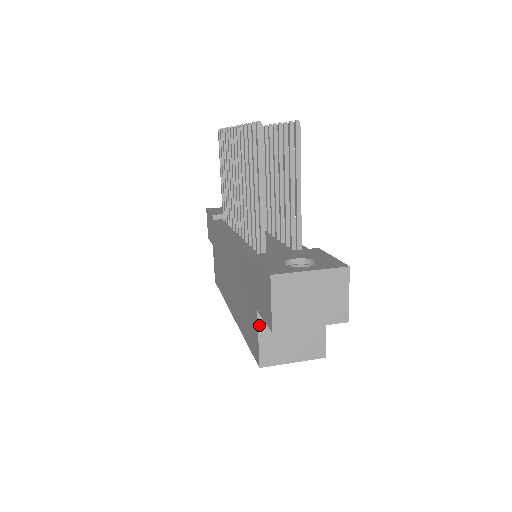
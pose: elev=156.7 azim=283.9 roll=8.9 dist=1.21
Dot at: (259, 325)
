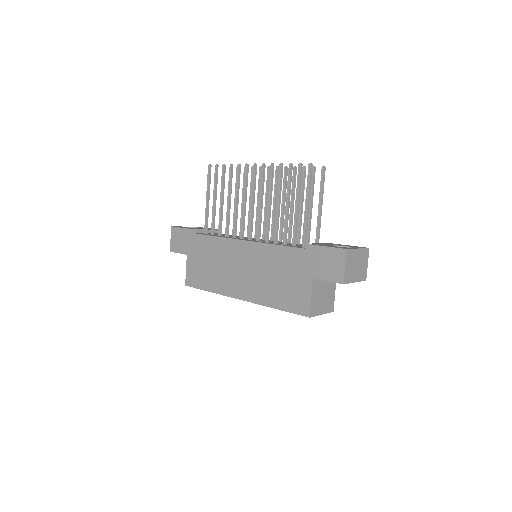
Dot at: (312, 288)
